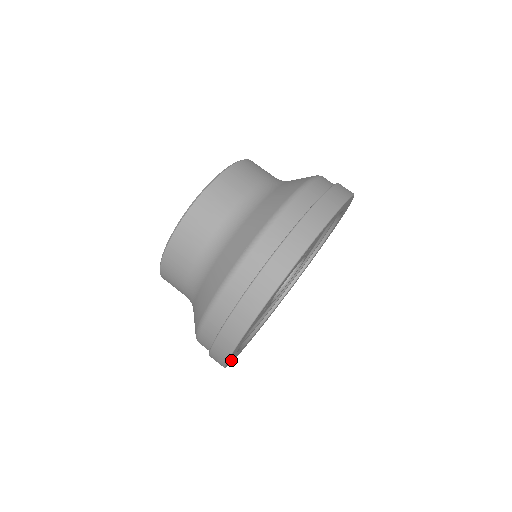
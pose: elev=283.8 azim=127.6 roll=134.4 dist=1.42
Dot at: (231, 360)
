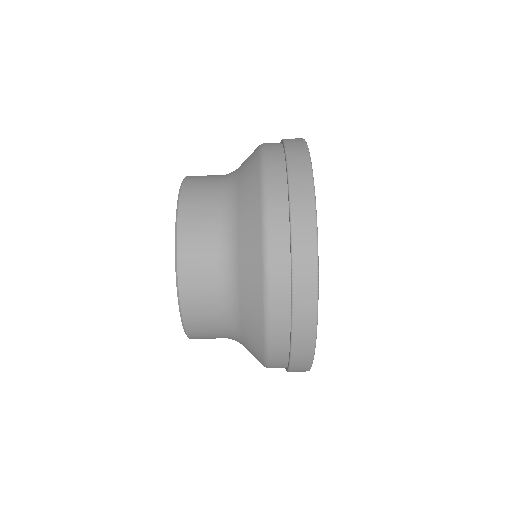
Dot at: occluded
